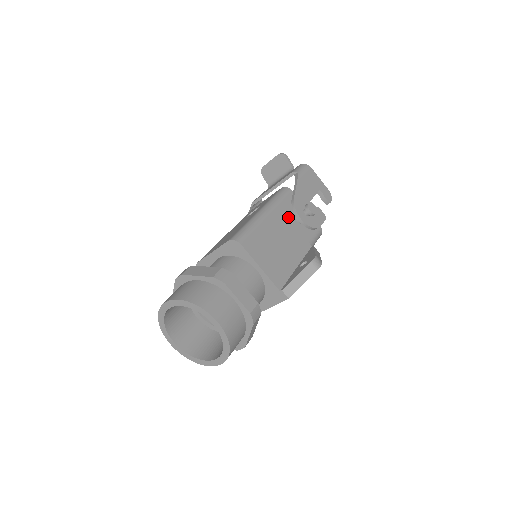
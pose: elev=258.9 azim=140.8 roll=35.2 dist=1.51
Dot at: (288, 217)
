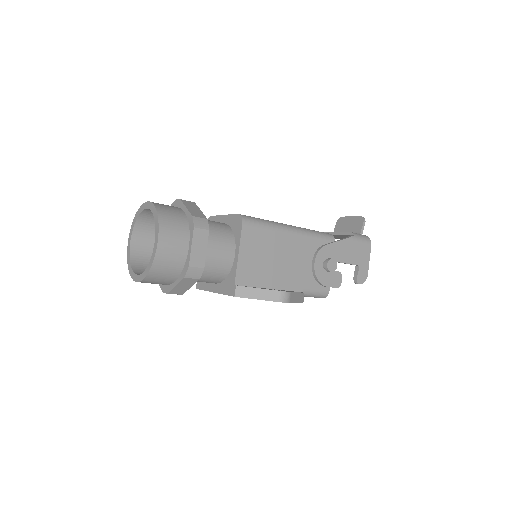
Dot at: (308, 253)
